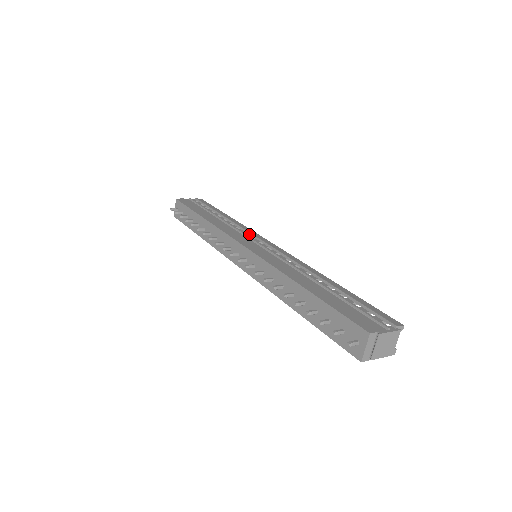
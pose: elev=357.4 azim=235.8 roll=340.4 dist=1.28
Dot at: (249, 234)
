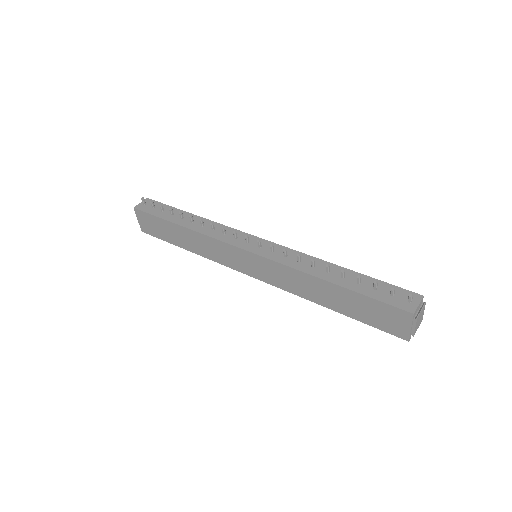
Dot at: occluded
